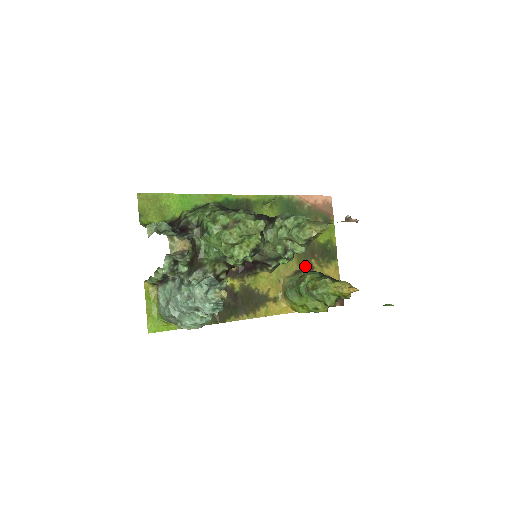
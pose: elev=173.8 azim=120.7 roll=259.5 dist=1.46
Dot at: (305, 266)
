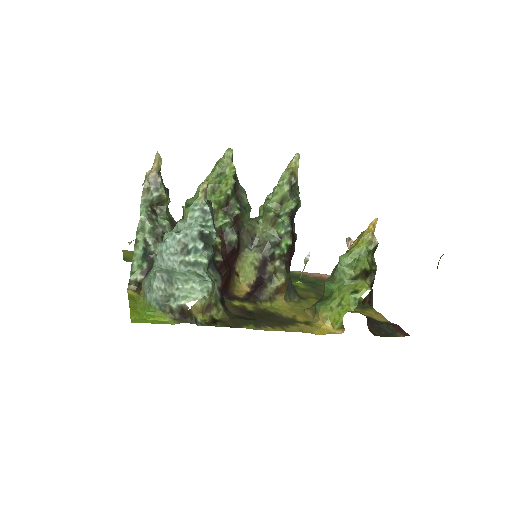
Dot at: occluded
